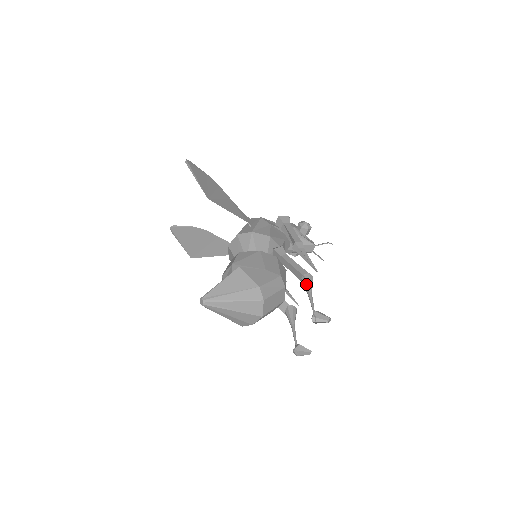
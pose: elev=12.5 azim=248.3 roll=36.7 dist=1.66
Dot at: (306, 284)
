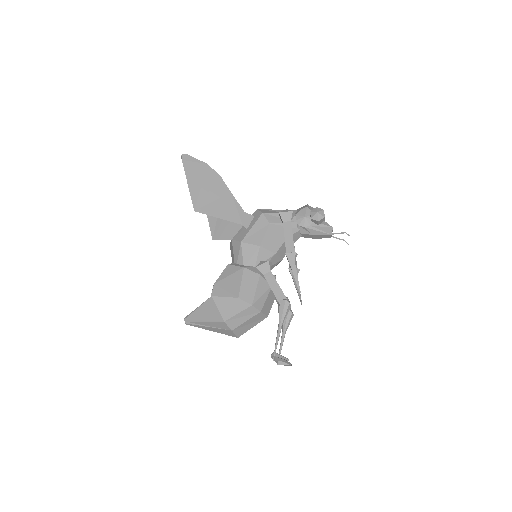
Dot at: (279, 313)
